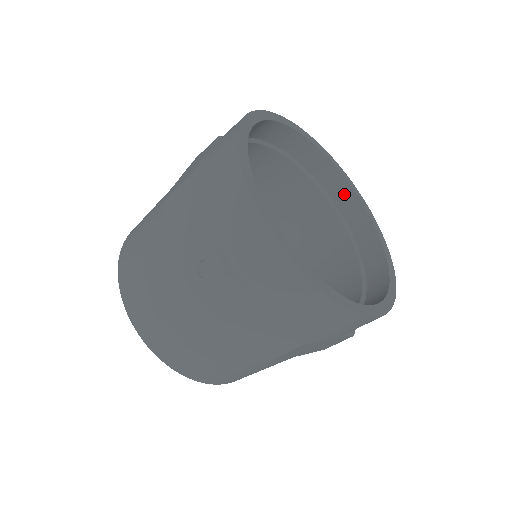
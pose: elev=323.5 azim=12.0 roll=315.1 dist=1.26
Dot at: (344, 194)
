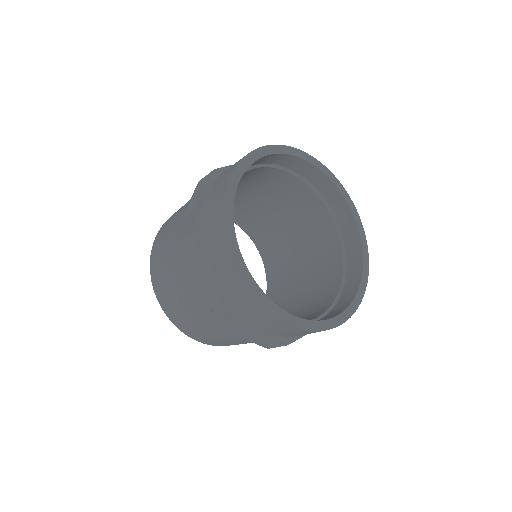
Dot at: (330, 191)
